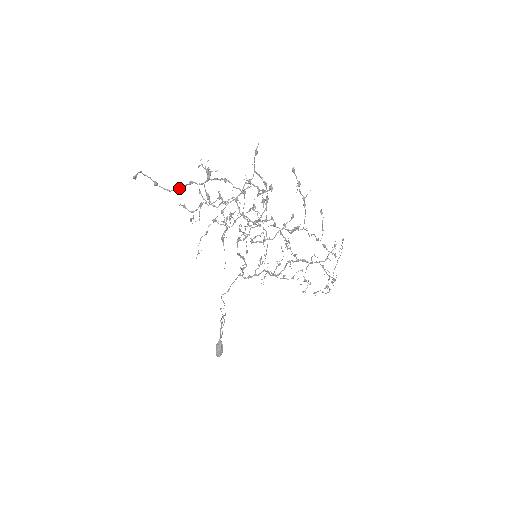
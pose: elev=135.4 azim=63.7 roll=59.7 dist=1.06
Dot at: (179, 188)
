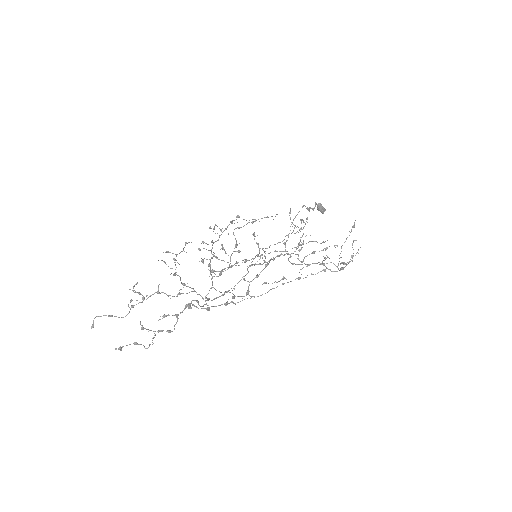
Dot at: (129, 307)
